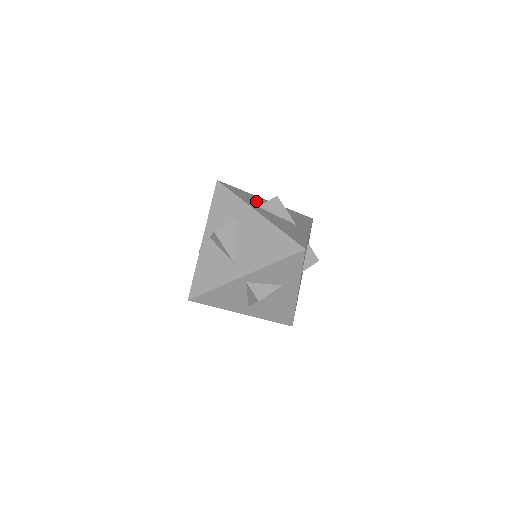
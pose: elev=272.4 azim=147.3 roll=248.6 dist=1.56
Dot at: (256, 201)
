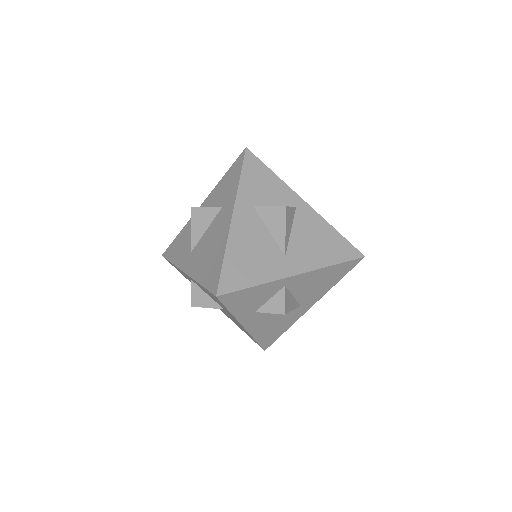
Dot at: (269, 197)
